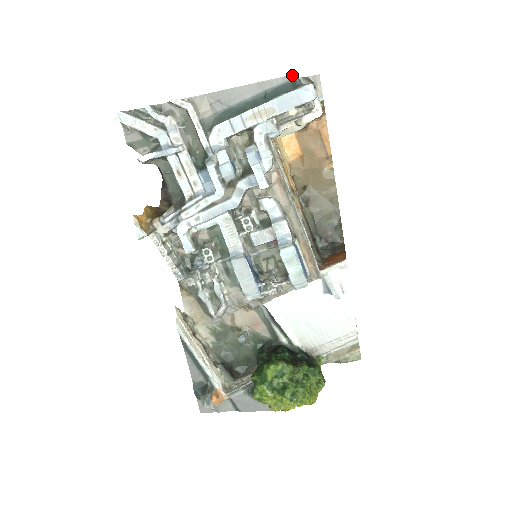
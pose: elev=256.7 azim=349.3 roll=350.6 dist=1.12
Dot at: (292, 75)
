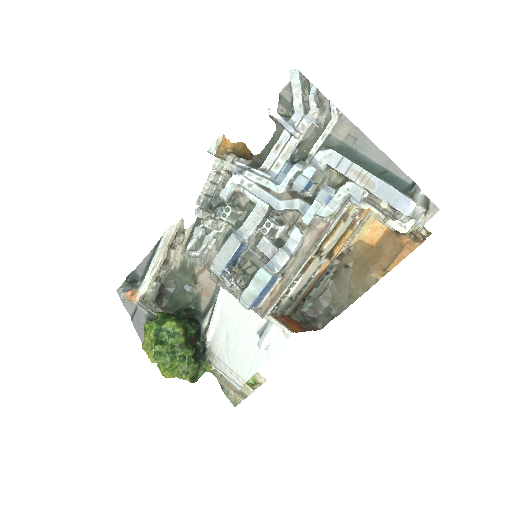
Dot at: (415, 183)
